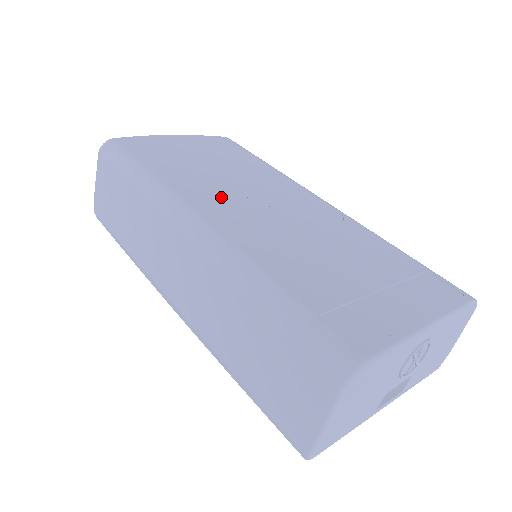
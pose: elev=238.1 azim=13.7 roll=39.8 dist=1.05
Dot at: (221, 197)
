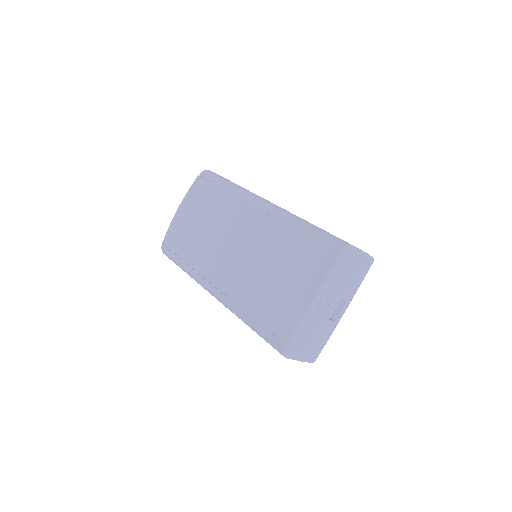
Dot at: (214, 259)
